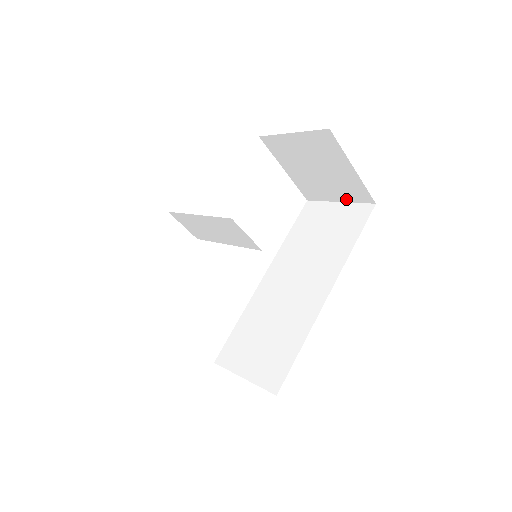
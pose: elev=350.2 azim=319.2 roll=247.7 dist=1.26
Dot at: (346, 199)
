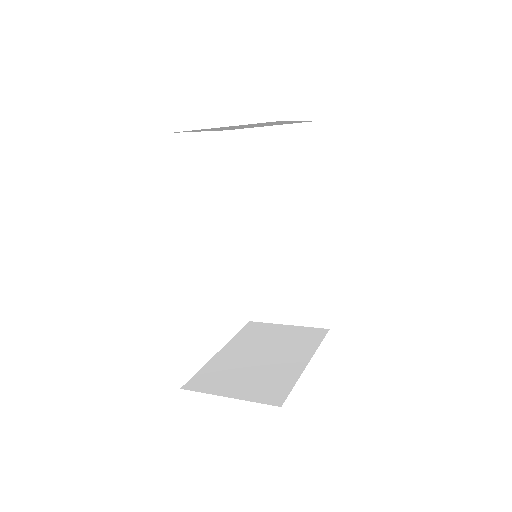
Dot at: (280, 125)
